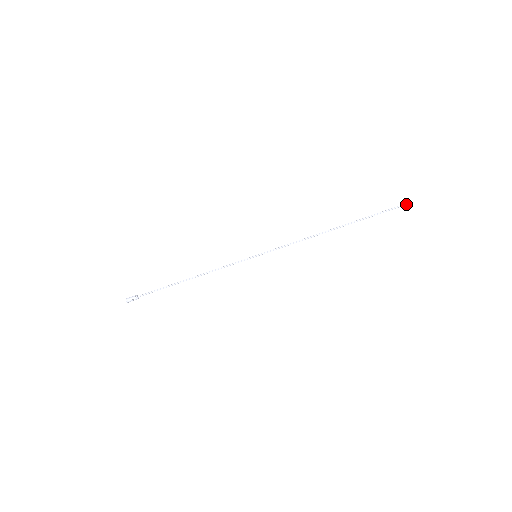
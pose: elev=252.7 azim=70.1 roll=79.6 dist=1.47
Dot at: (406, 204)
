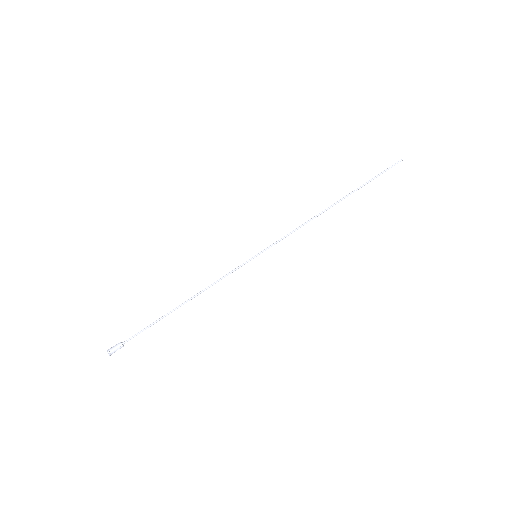
Dot at: (397, 163)
